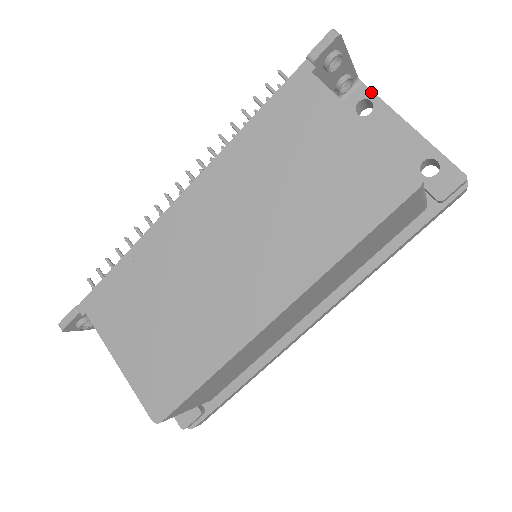
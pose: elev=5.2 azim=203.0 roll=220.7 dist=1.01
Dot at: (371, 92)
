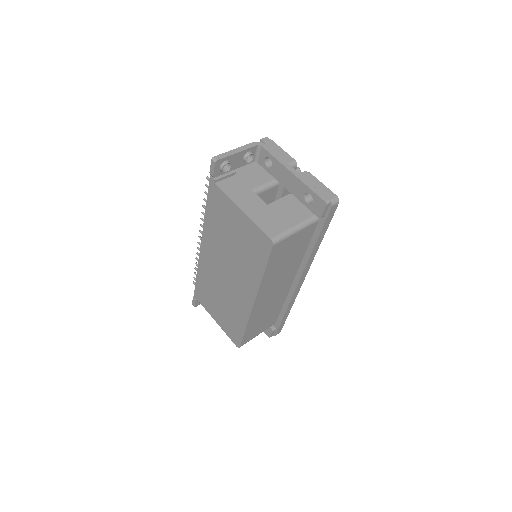
Dot at: (268, 152)
